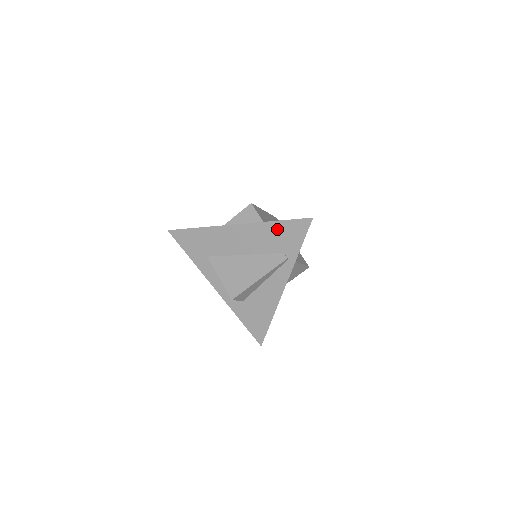
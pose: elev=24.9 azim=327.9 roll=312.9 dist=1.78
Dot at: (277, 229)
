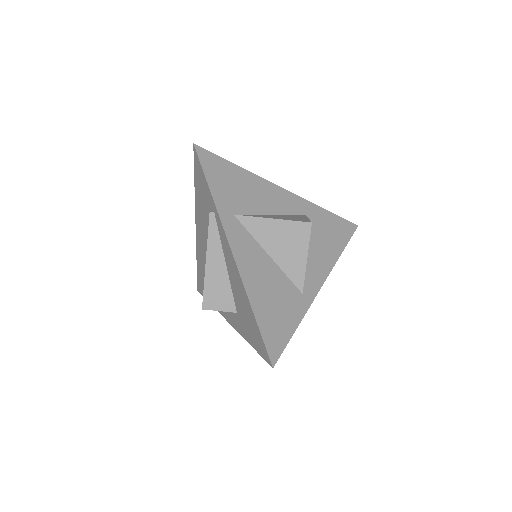
Dot at: (198, 193)
